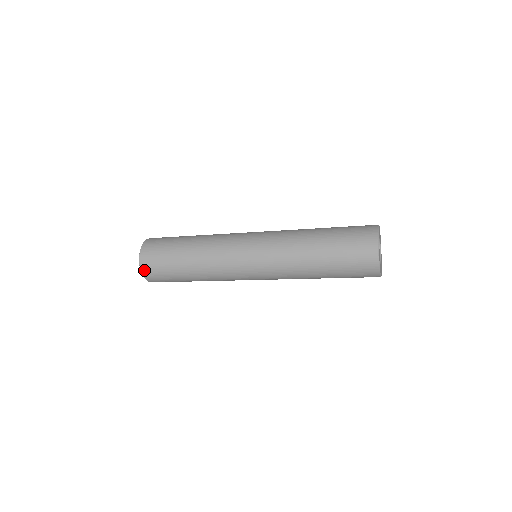
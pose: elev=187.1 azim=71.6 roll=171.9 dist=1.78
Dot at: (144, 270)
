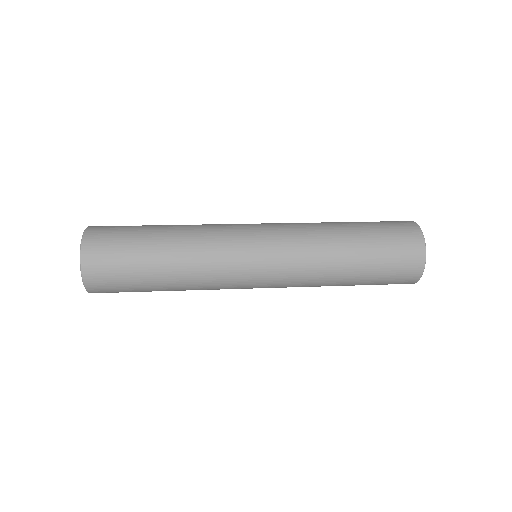
Dot at: occluded
